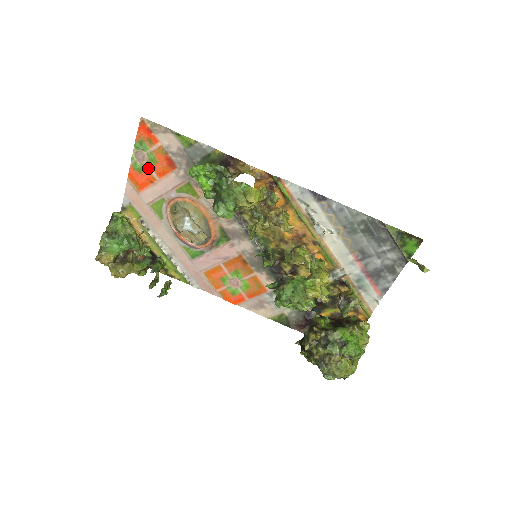
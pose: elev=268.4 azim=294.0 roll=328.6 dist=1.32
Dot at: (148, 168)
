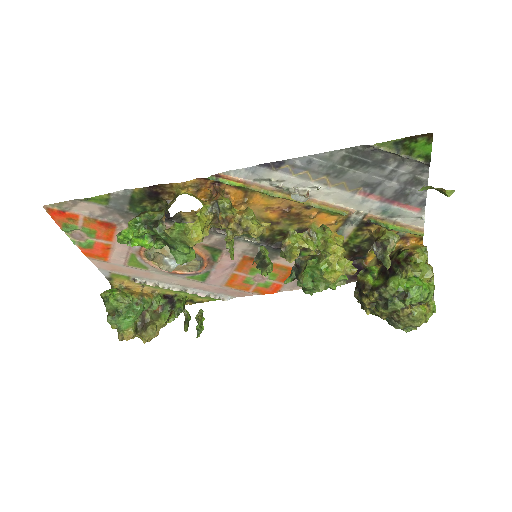
Dot at: (94, 240)
